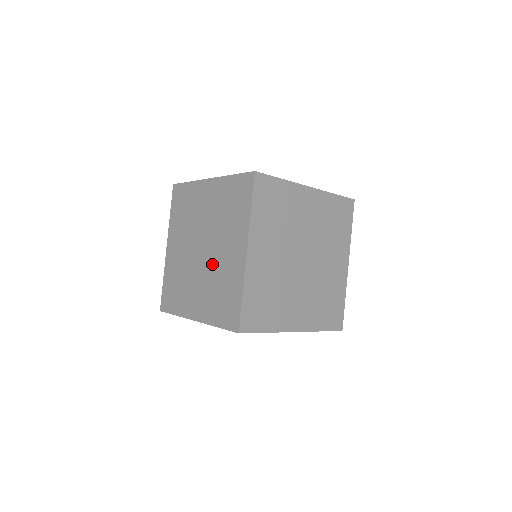
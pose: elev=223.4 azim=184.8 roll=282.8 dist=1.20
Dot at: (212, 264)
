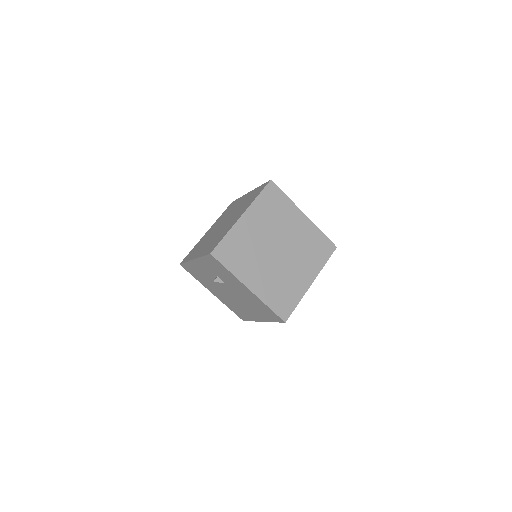
Dot at: (222, 228)
